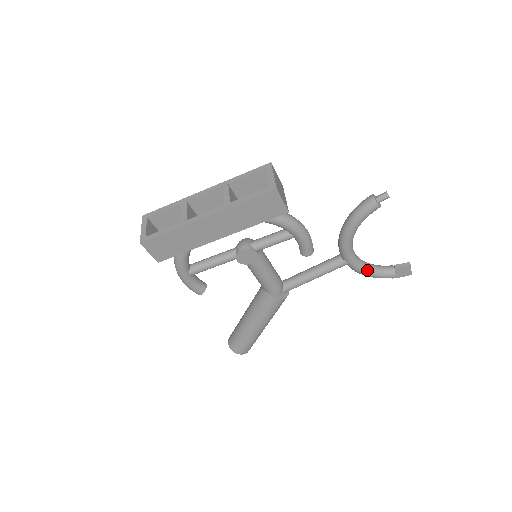
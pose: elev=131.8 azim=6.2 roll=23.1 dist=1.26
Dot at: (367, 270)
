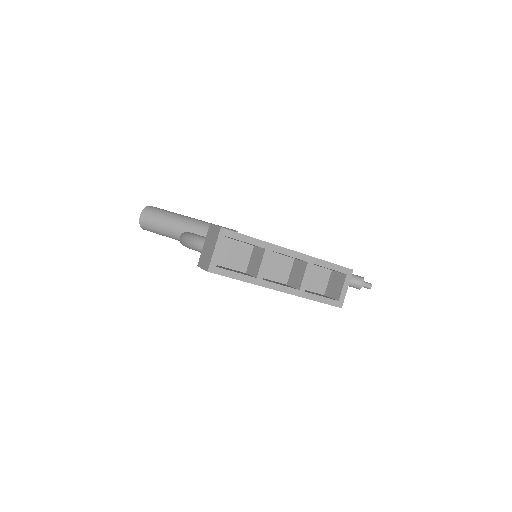
Dot at: occluded
